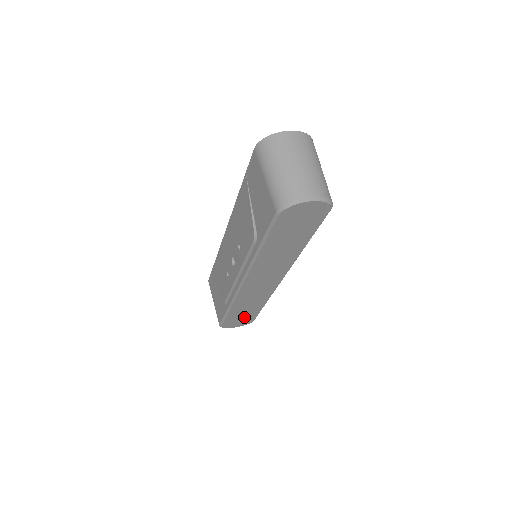
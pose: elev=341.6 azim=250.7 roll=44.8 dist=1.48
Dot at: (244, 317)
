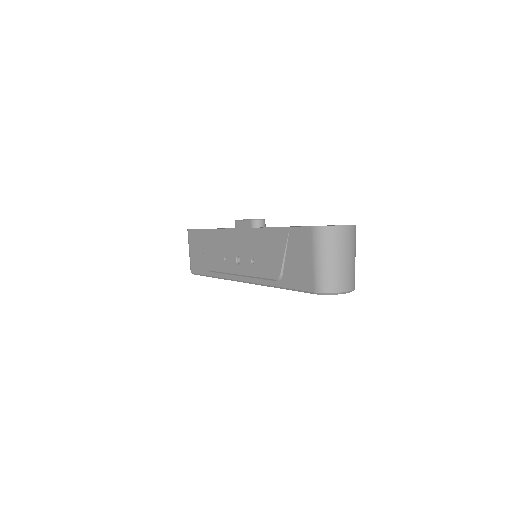
Dot at: occluded
